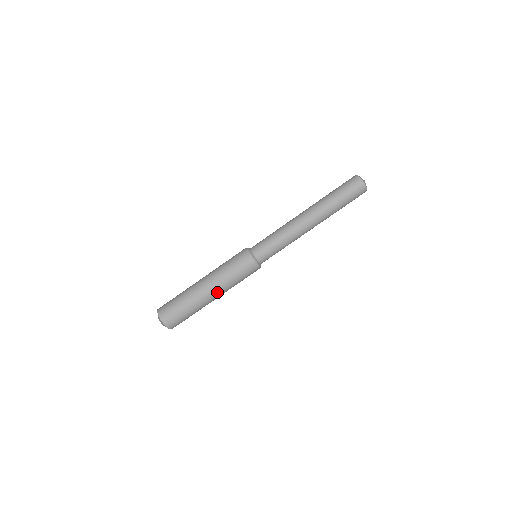
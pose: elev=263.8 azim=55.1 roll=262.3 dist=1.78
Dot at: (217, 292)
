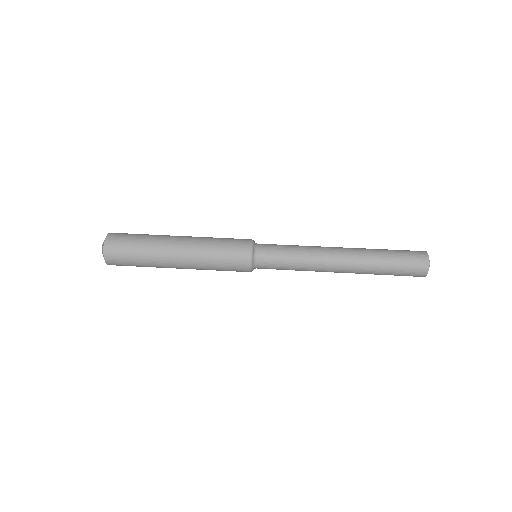
Dot at: (187, 243)
